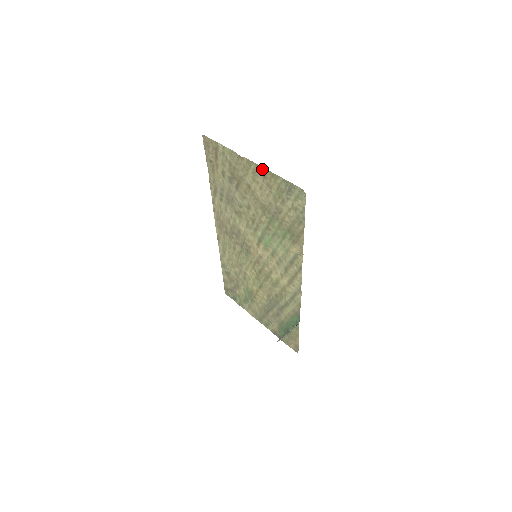
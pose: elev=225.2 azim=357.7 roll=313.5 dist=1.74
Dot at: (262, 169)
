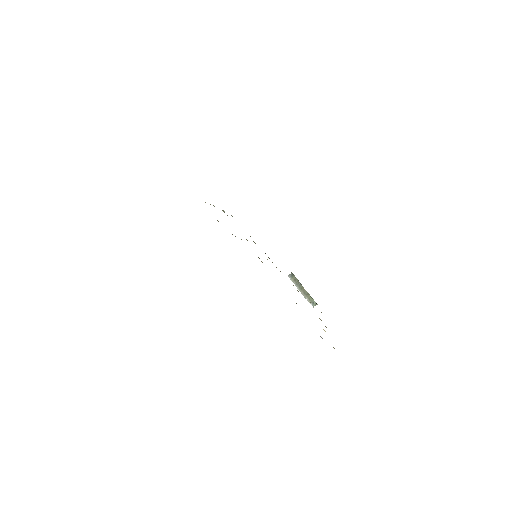
Dot at: occluded
